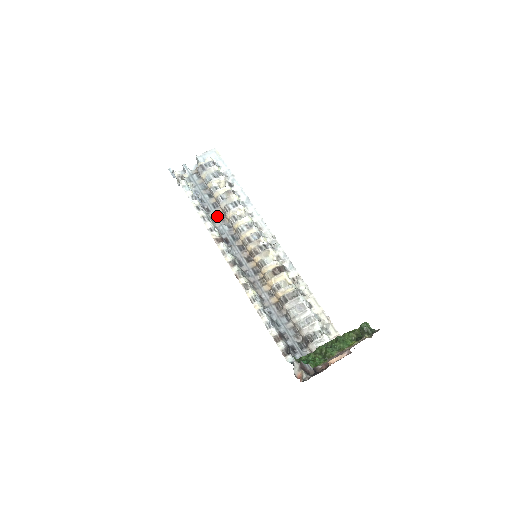
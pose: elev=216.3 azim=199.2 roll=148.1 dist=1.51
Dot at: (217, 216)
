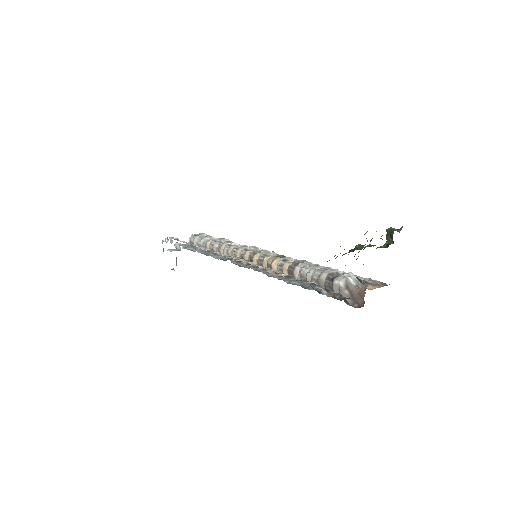
Dot at: (211, 254)
